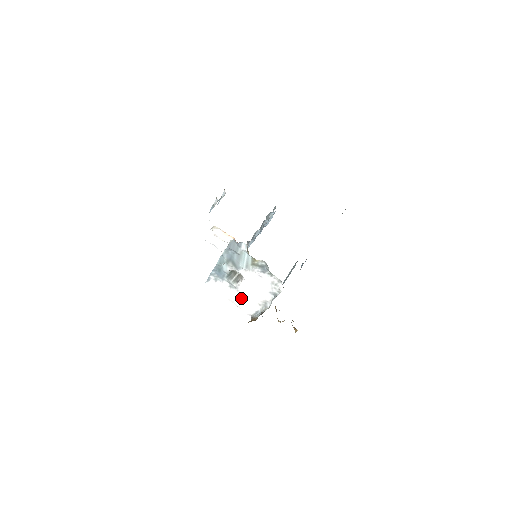
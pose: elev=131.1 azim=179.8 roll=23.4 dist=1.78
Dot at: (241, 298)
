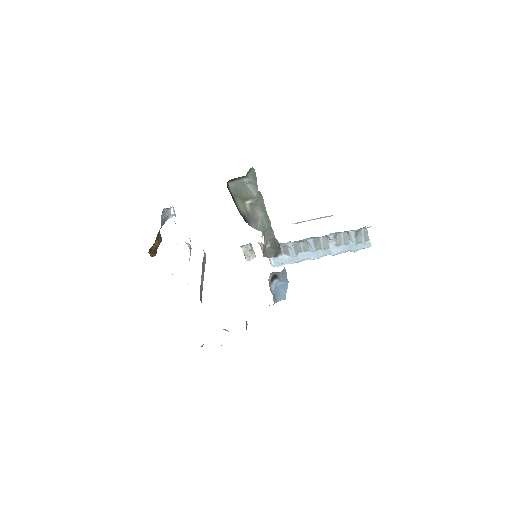
Dot at: occluded
